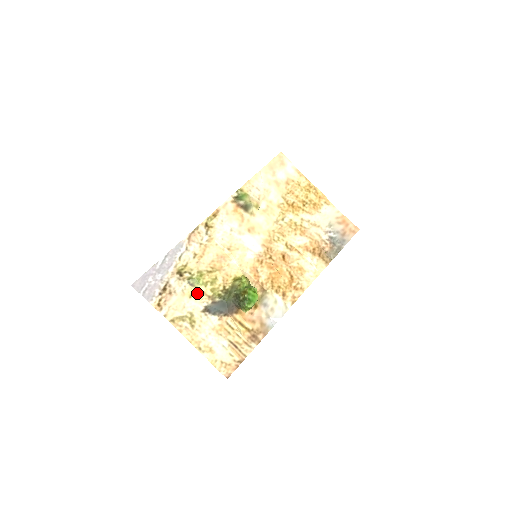
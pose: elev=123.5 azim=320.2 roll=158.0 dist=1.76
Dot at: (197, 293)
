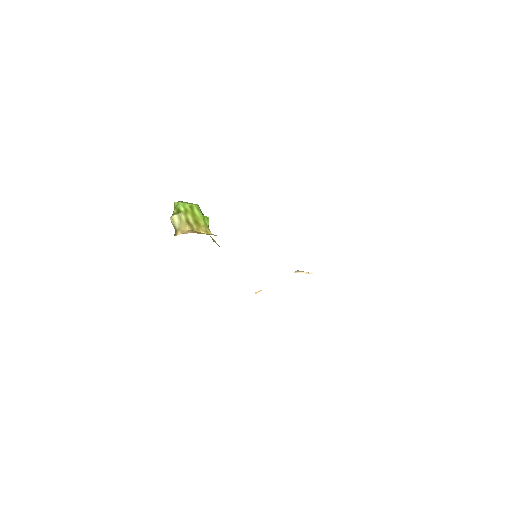
Dot at: occluded
